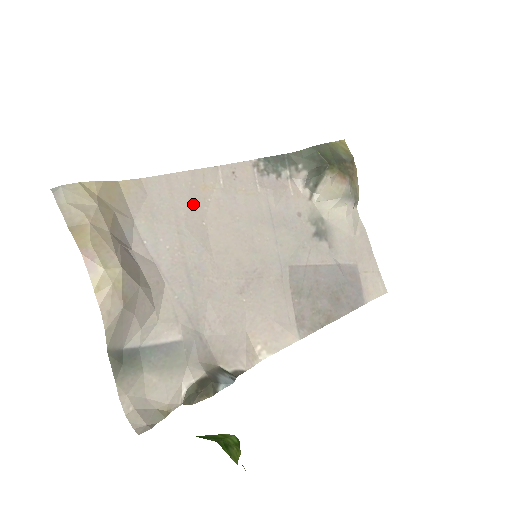
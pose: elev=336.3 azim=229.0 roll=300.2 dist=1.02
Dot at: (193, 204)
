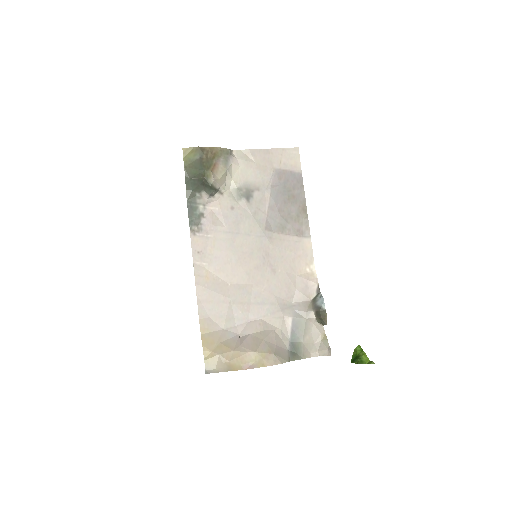
Dot at: (217, 289)
